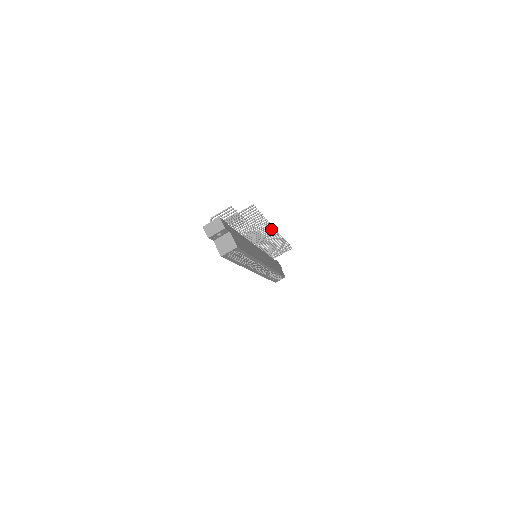
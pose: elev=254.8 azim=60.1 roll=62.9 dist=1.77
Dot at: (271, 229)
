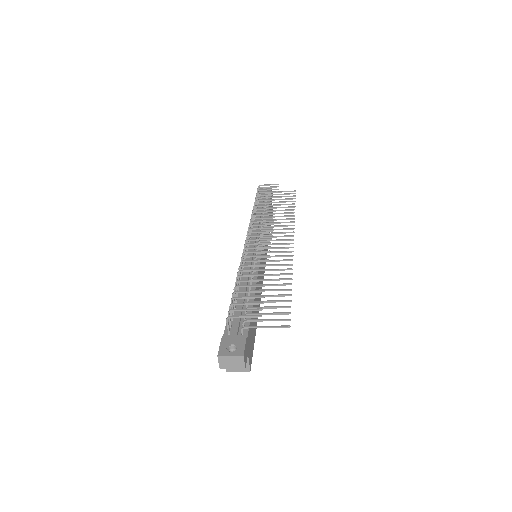
Dot at: (289, 251)
